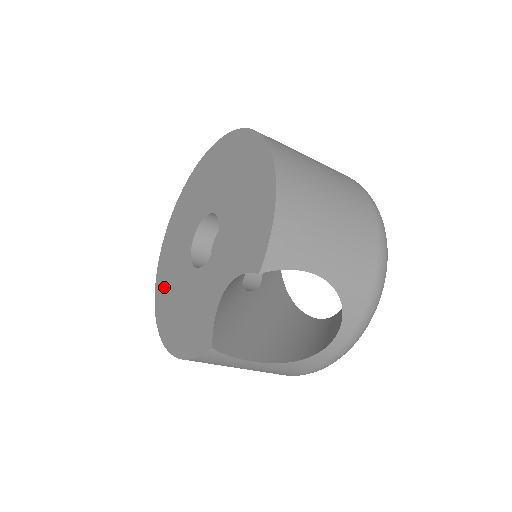
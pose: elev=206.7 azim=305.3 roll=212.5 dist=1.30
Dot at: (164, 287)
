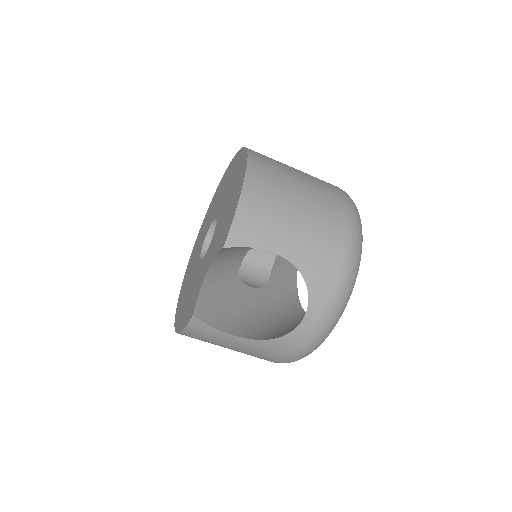
Dot at: (184, 285)
